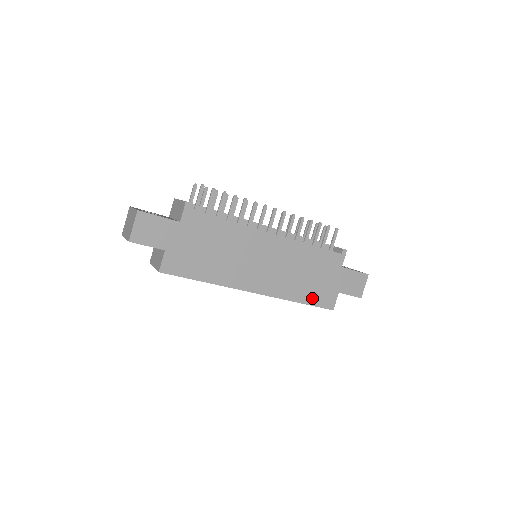
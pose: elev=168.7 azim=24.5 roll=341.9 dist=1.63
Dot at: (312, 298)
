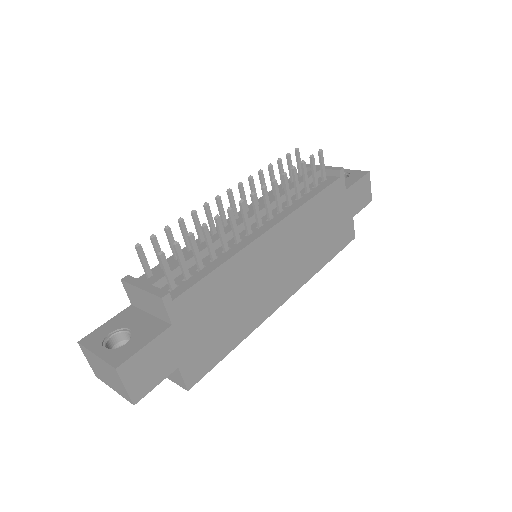
Dot at: (334, 248)
